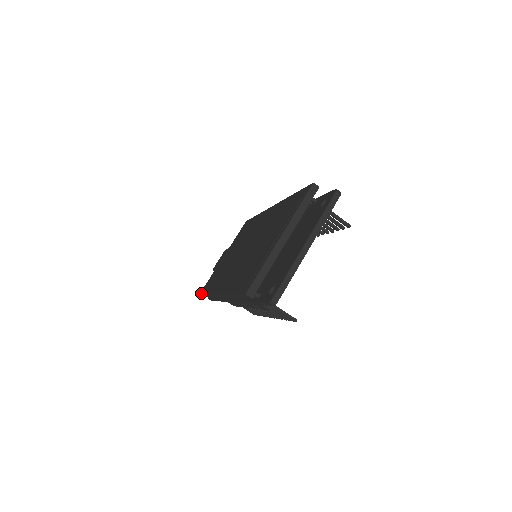
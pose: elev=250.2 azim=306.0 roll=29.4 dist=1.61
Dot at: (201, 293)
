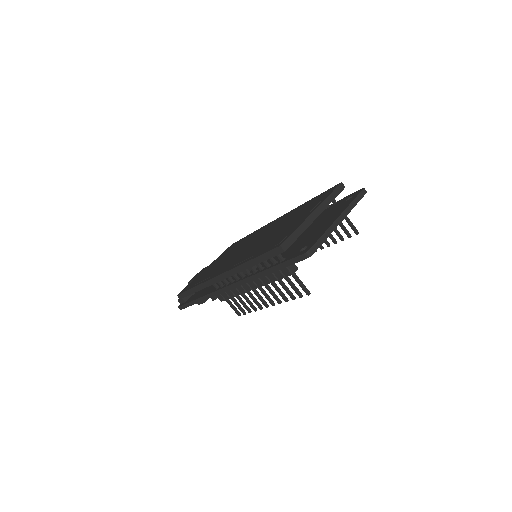
Dot at: (180, 293)
